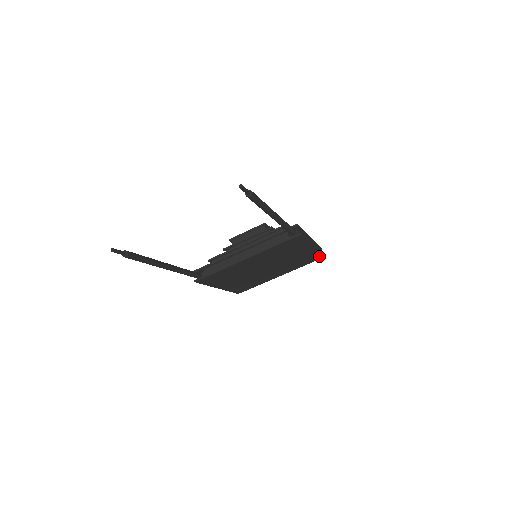
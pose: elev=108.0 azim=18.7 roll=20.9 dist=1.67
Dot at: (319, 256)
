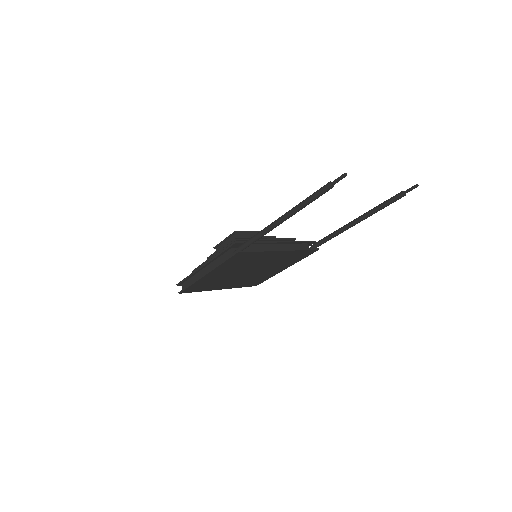
Dot at: (259, 282)
